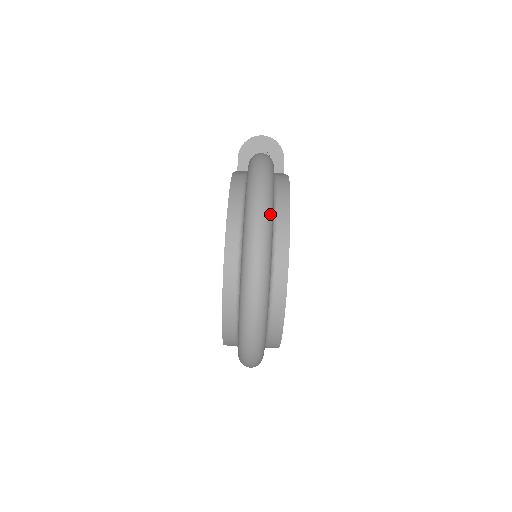
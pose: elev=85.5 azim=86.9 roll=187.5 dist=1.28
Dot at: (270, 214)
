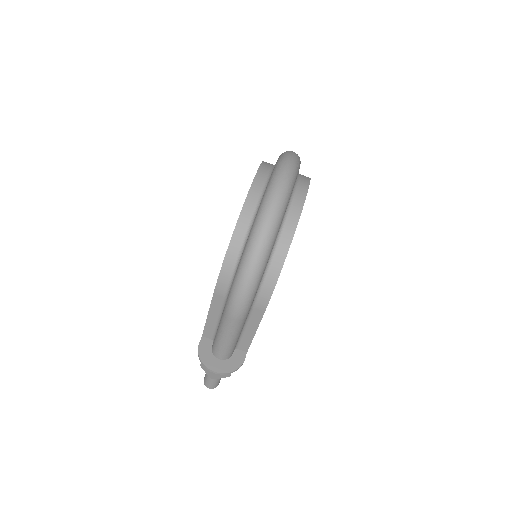
Dot at: occluded
